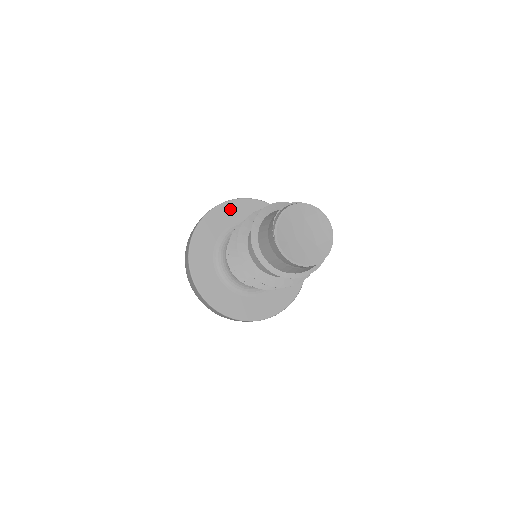
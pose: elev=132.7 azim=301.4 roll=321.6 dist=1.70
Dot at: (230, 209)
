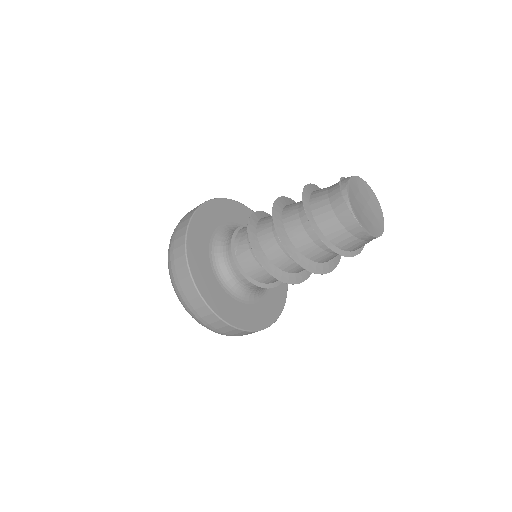
Dot at: (207, 213)
